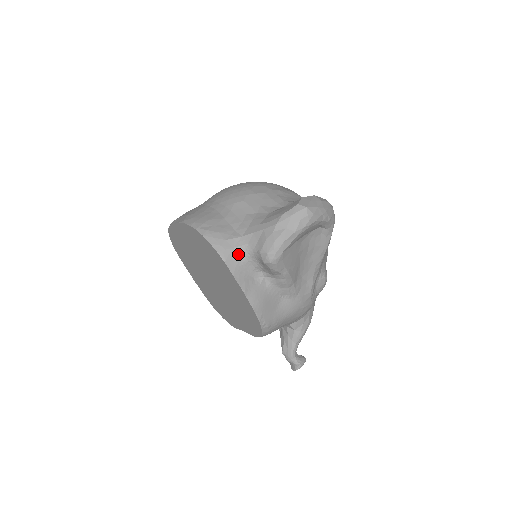
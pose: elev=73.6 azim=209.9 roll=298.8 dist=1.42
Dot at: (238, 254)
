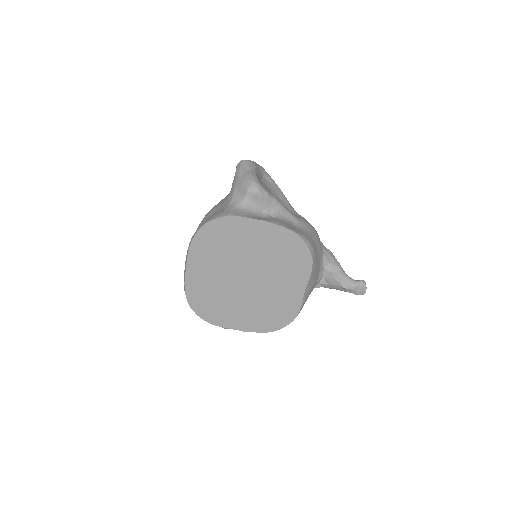
Dot at: (238, 210)
